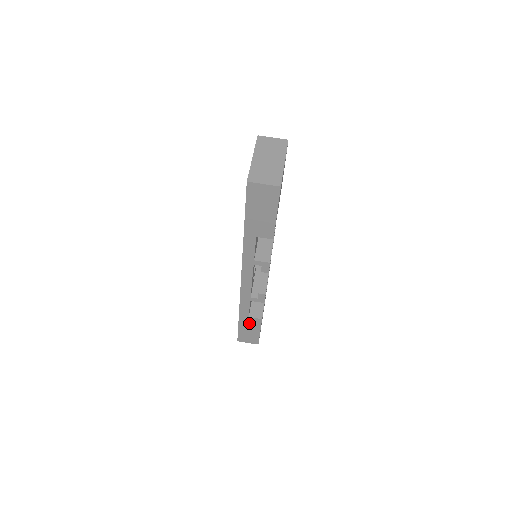
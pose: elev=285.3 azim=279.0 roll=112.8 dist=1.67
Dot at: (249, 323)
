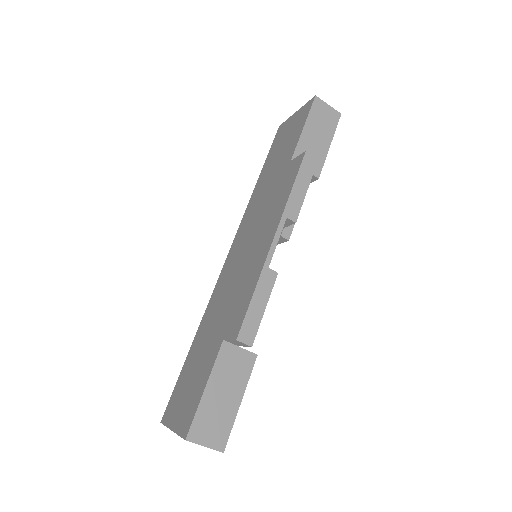
Dot at: occluded
